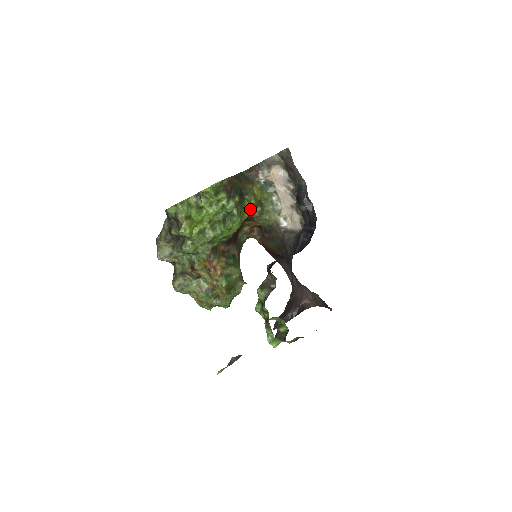
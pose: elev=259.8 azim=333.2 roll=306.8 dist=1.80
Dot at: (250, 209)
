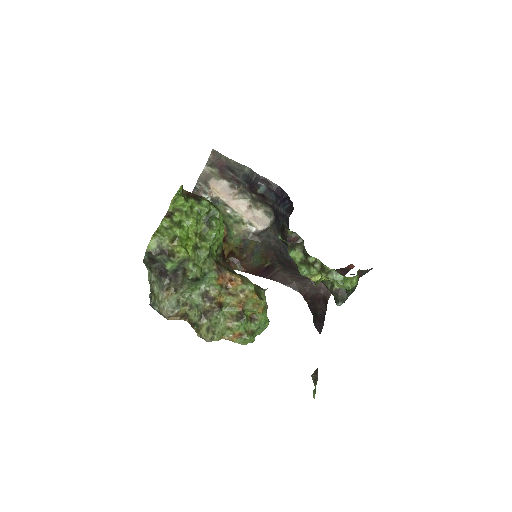
Dot at: occluded
